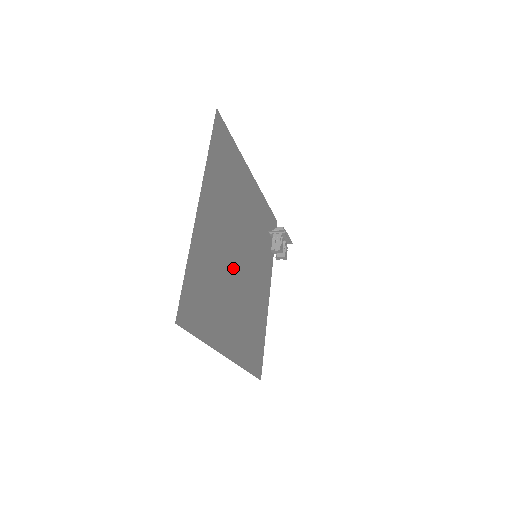
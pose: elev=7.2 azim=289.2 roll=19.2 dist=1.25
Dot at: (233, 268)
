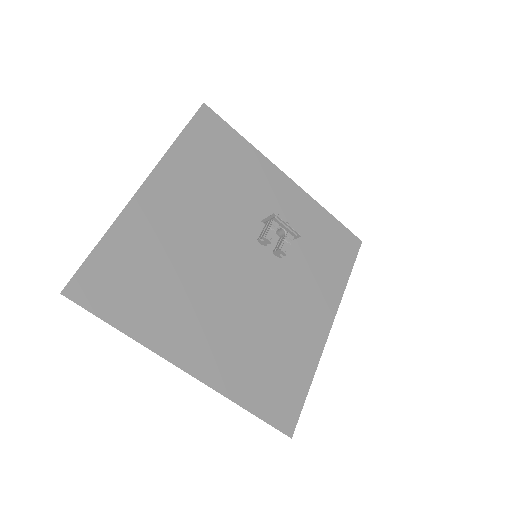
Dot at: (222, 269)
